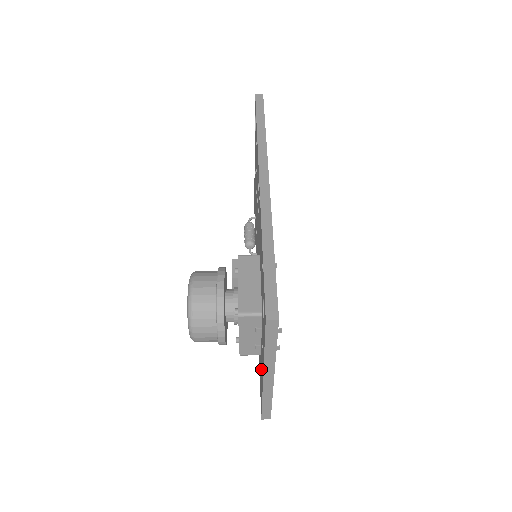
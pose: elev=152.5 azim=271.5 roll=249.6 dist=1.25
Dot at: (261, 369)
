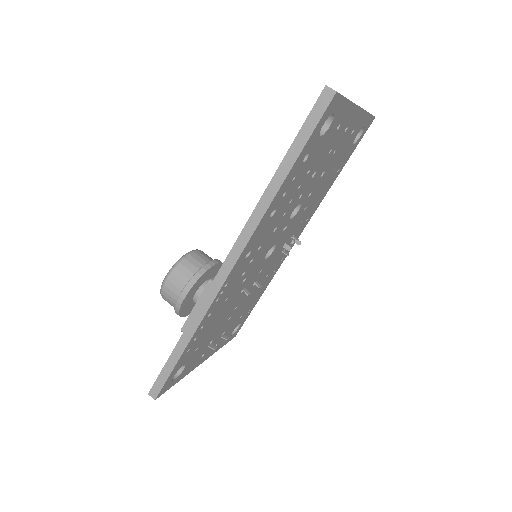
Dot at: occluded
